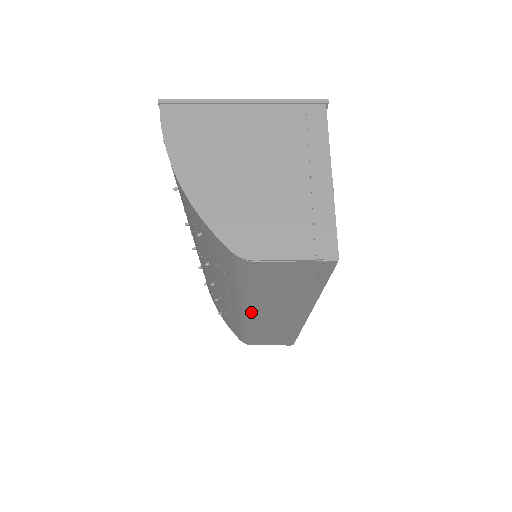
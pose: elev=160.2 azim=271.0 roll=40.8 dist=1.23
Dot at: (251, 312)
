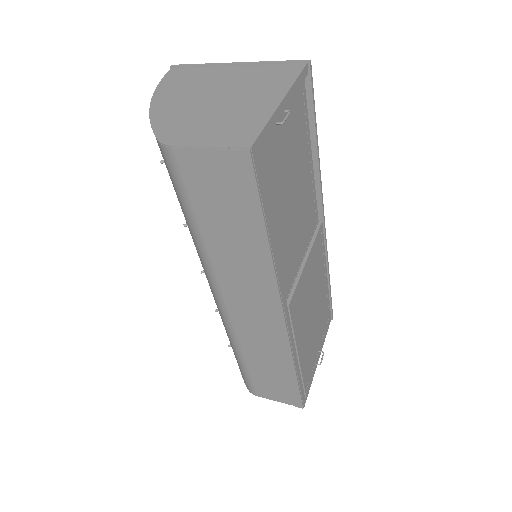
Dot at: (219, 289)
